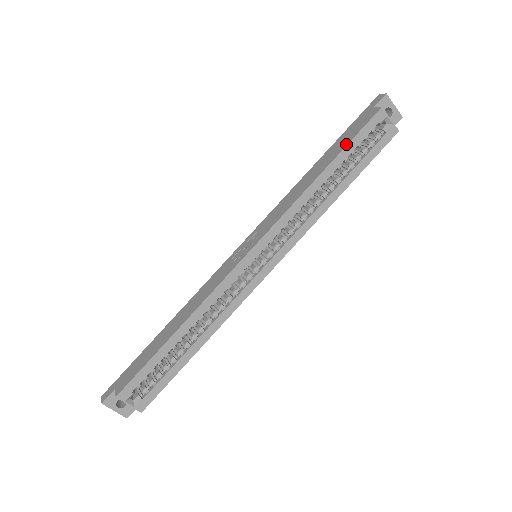
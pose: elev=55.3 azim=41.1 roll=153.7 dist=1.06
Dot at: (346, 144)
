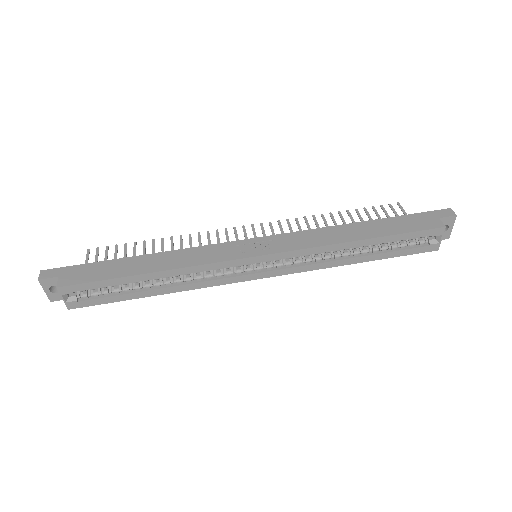
Dot at: (396, 233)
